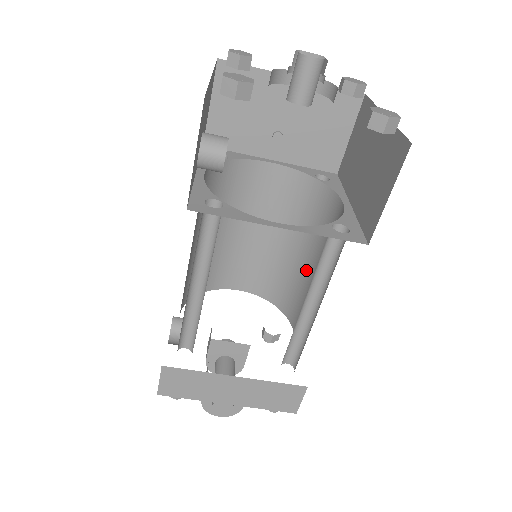
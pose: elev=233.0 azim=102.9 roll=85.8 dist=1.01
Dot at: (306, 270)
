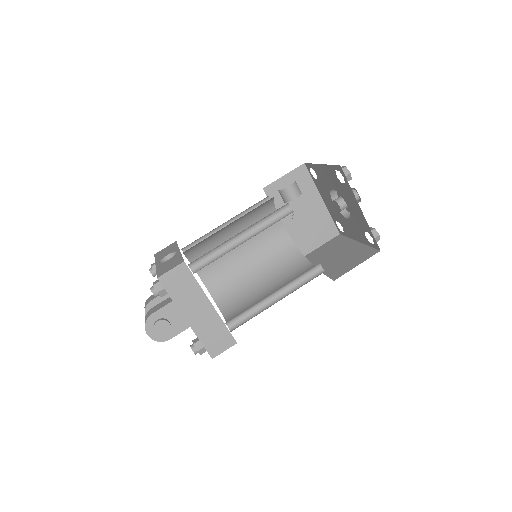
Dot at: (259, 290)
